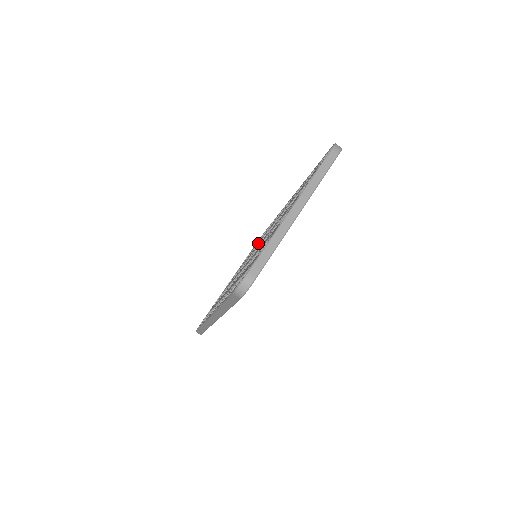
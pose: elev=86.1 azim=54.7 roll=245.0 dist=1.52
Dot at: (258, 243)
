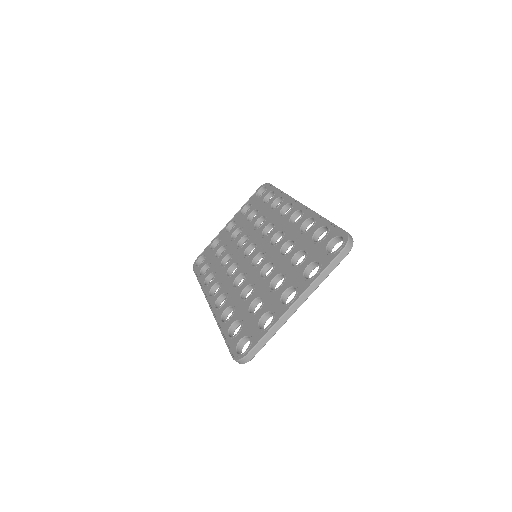
Dot at: (260, 217)
